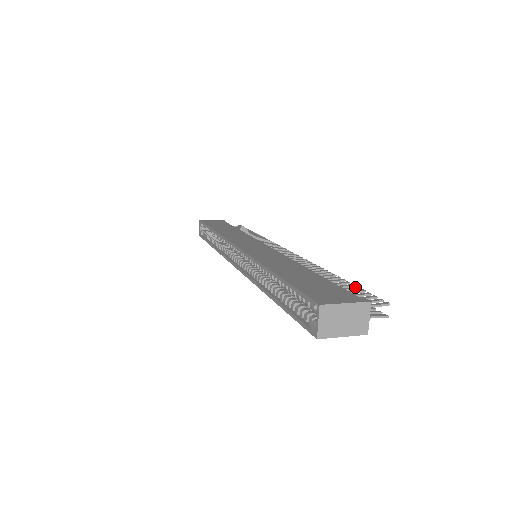
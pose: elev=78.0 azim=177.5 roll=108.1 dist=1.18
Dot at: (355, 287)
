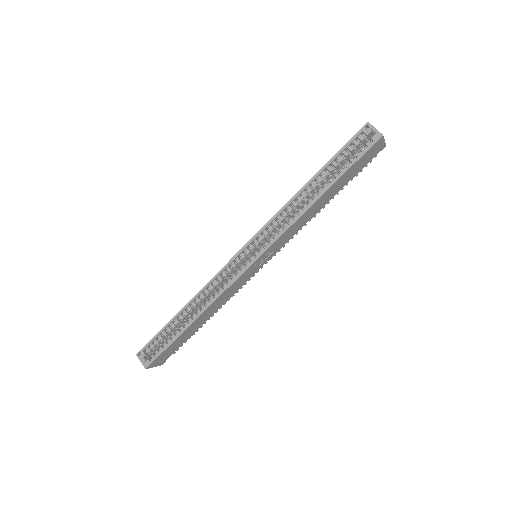
Dot at: occluded
